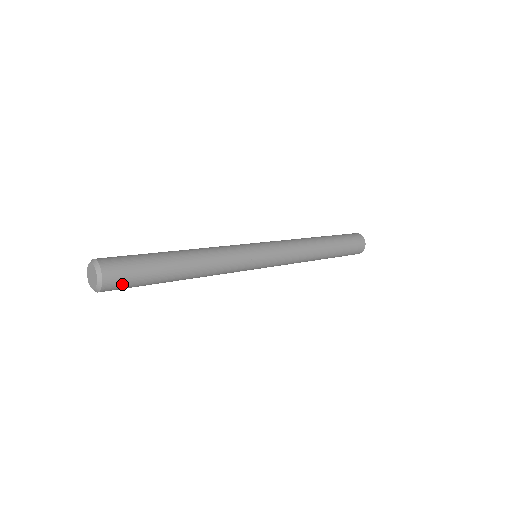
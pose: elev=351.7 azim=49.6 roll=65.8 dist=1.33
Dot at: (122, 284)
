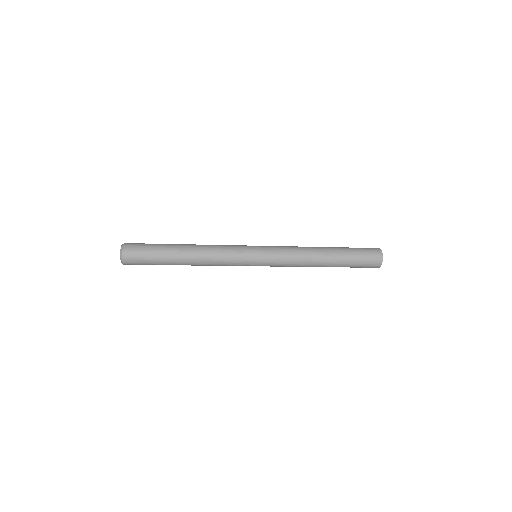
Dot at: (137, 249)
